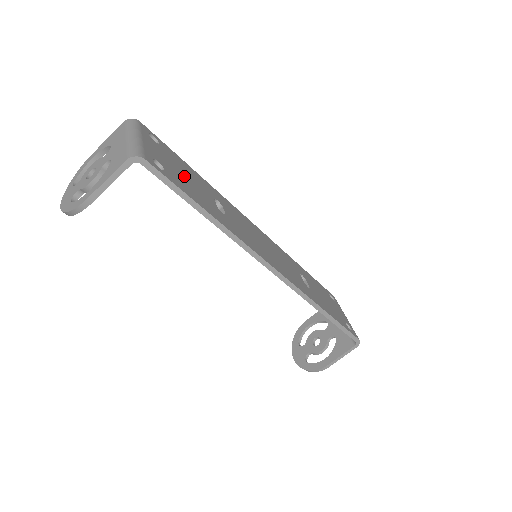
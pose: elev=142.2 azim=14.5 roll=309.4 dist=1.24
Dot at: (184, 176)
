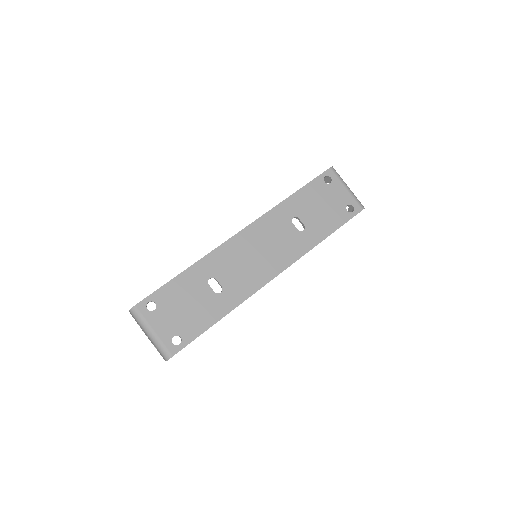
Dot at: (186, 309)
